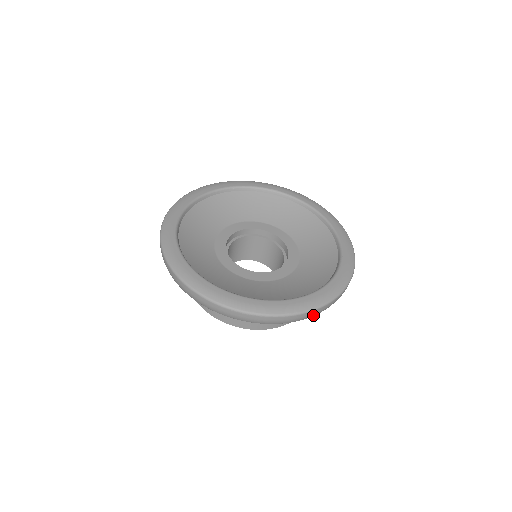
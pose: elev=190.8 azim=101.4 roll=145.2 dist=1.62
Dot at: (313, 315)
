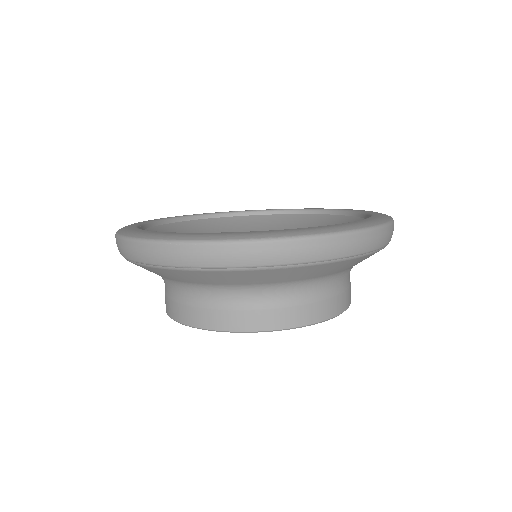
Dot at: (308, 256)
